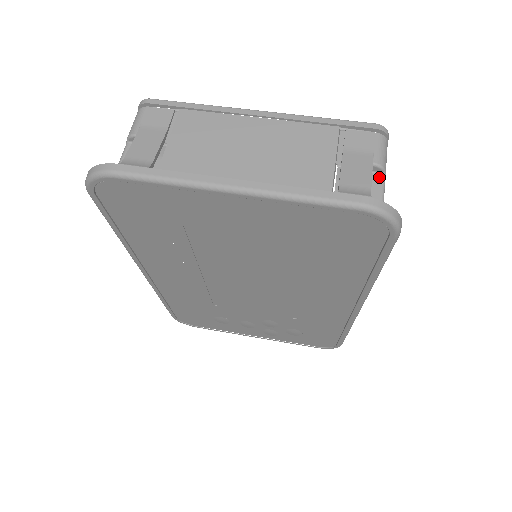
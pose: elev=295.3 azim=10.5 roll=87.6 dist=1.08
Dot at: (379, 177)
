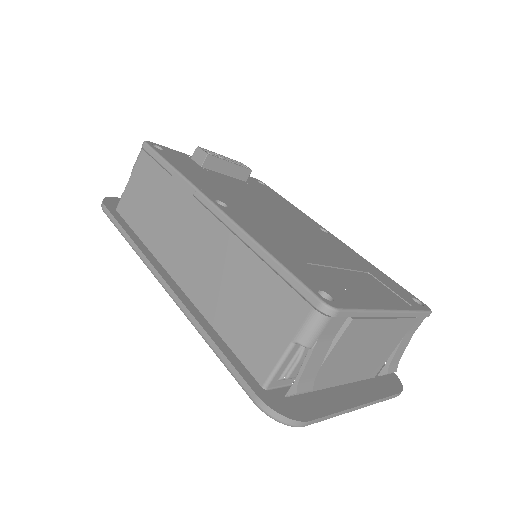
Dot at: occluded
